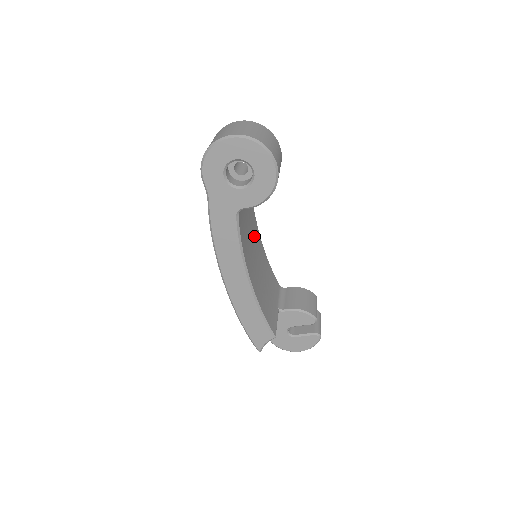
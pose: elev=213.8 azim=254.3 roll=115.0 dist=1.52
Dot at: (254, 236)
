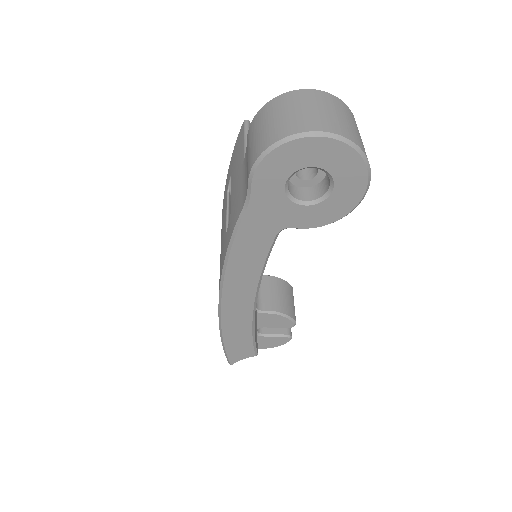
Dot at: occluded
